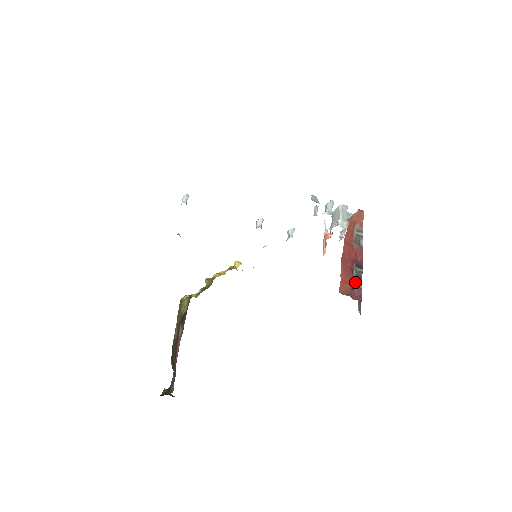
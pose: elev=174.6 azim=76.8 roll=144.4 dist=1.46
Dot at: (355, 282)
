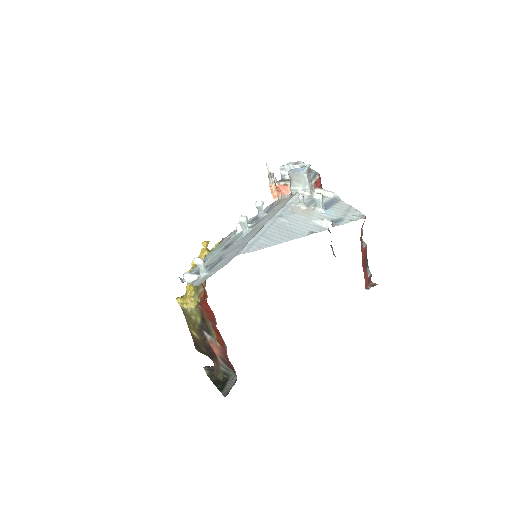
Dot at: (367, 272)
